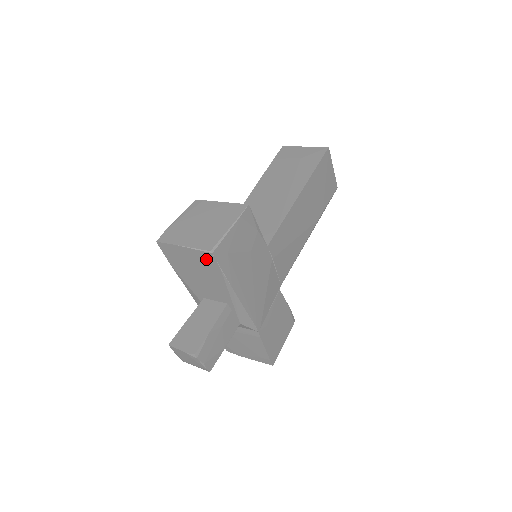
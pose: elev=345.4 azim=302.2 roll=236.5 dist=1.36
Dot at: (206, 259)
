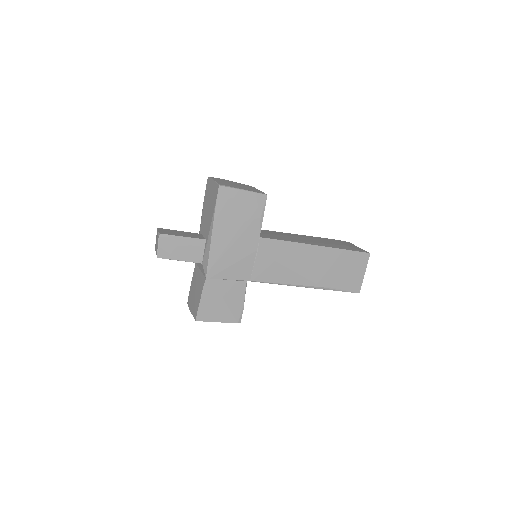
Dot at: (216, 192)
